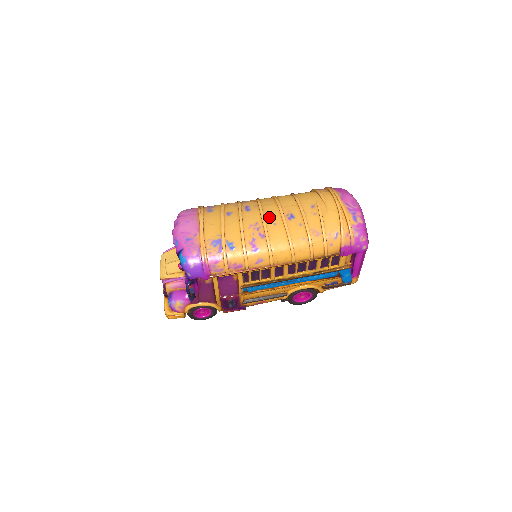
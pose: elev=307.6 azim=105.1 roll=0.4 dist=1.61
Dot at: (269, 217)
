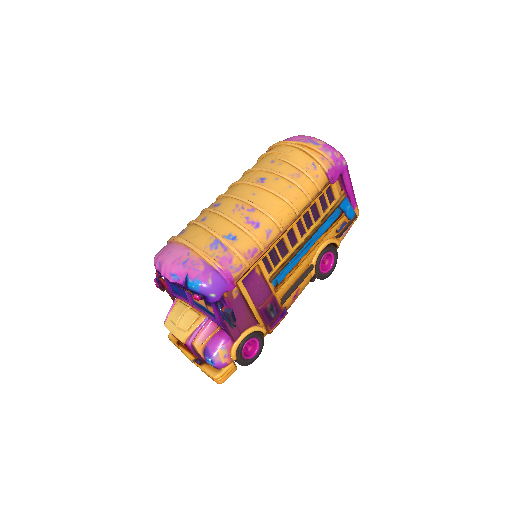
Dot at: (243, 194)
